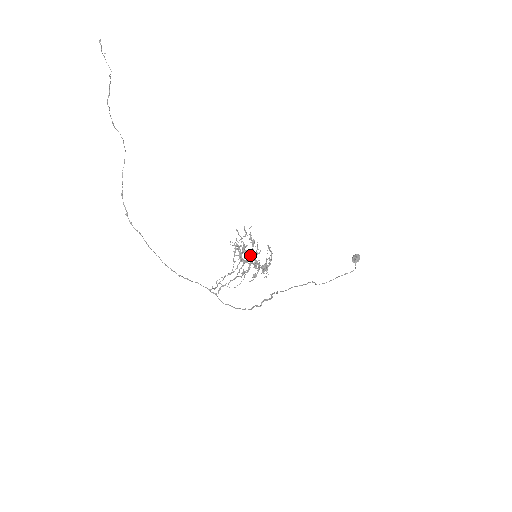
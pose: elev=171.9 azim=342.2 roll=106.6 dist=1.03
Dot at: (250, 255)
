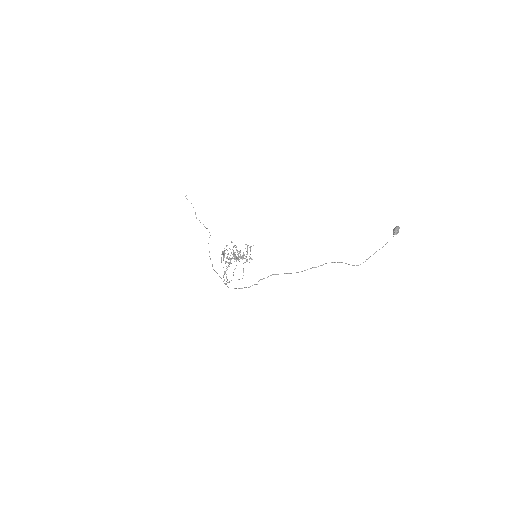
Dot at: (242, 255)
